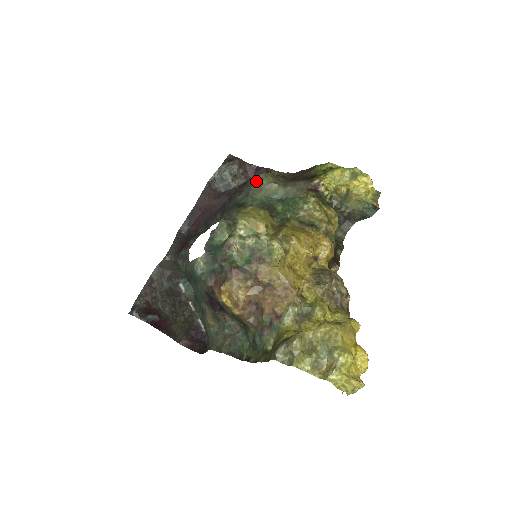
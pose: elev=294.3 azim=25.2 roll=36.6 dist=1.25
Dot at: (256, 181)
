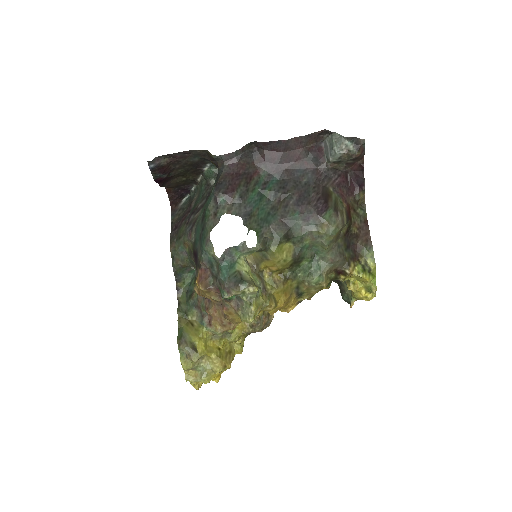
Dot at: (322, 231)
